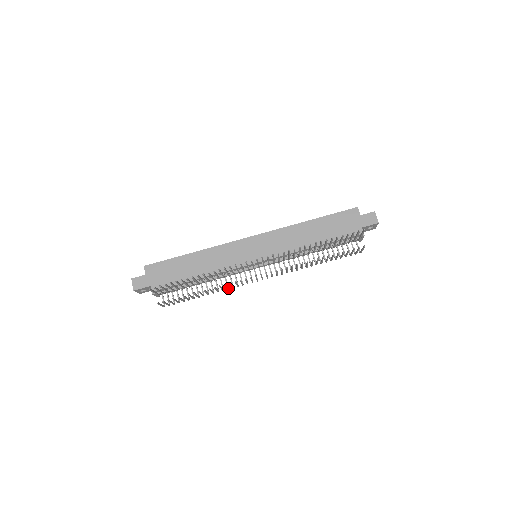
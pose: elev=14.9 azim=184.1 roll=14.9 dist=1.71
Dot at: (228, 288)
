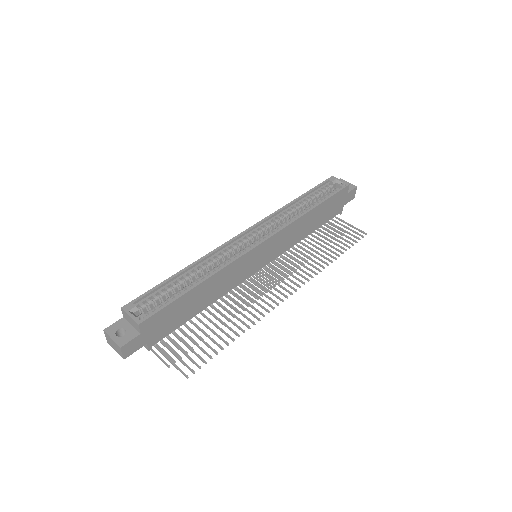
Dot at: occluded
